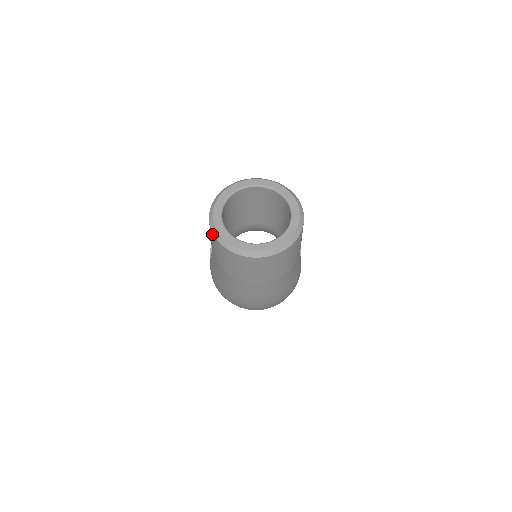
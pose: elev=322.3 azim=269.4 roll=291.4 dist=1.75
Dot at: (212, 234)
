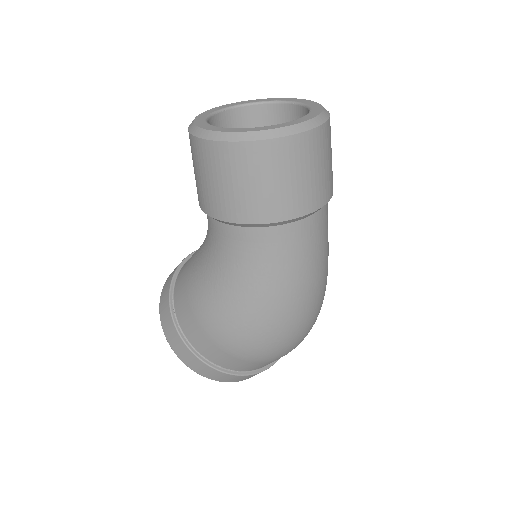
Dot at: (244, 147)
